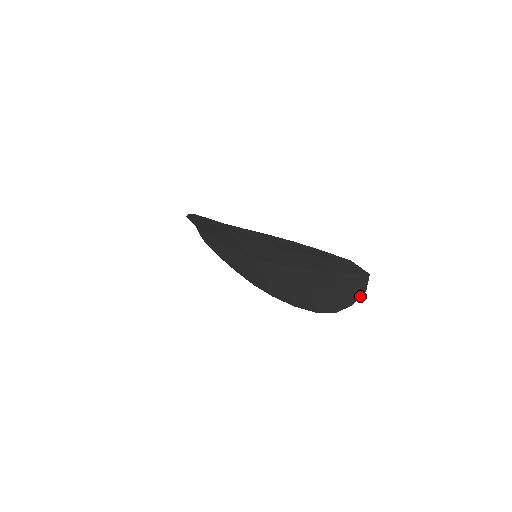
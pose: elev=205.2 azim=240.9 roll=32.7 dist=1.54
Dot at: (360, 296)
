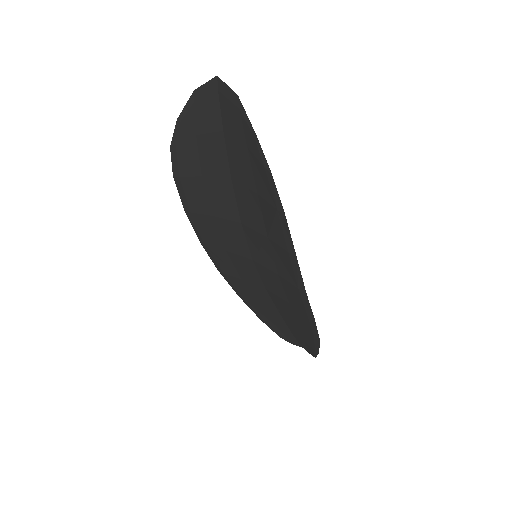
Dot at: (244, 110)
